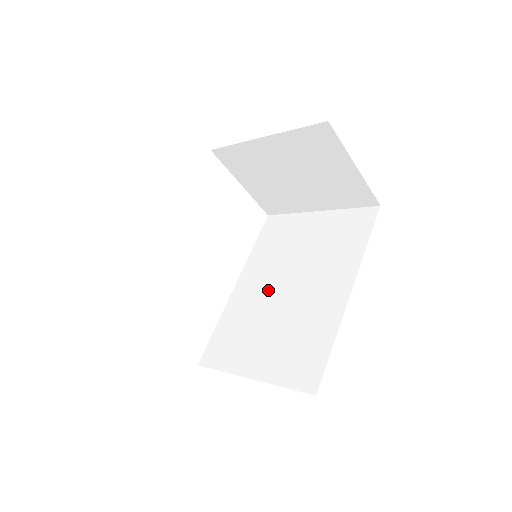
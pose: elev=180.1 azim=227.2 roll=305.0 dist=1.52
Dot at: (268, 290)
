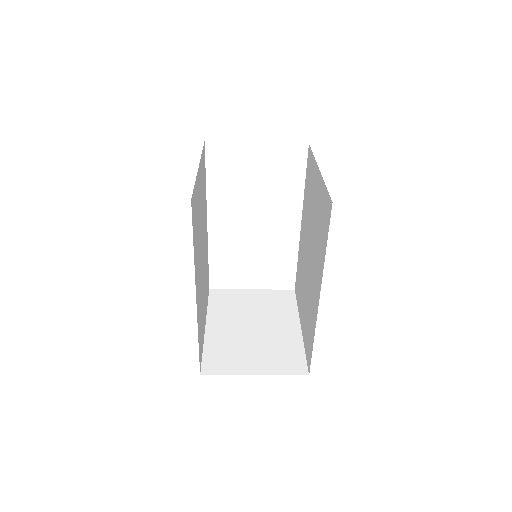
Dot at: (305, 249)
